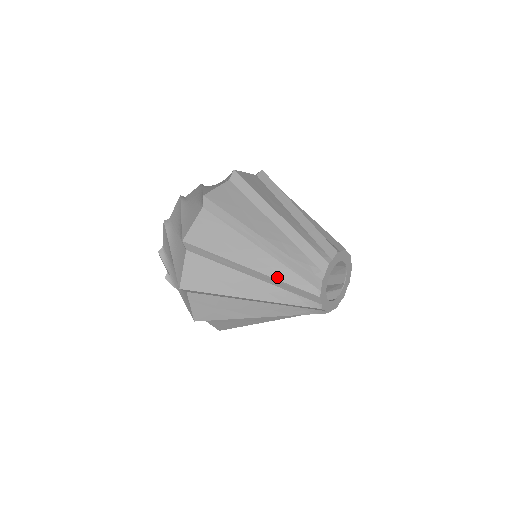
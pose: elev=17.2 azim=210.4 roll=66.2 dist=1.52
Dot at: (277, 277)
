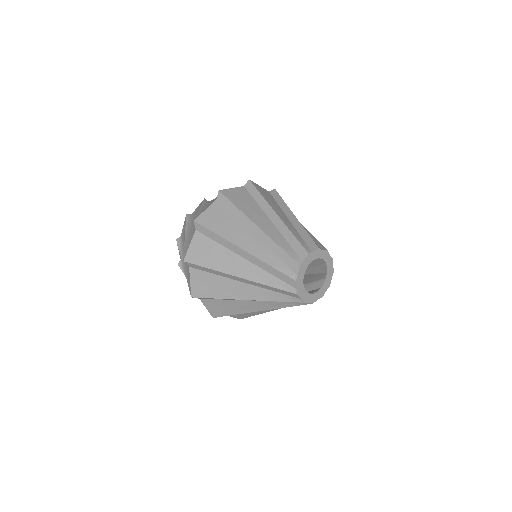
Dot at: (263, 259)
